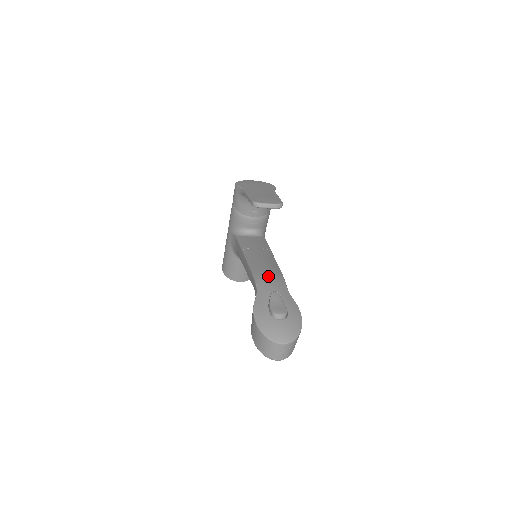
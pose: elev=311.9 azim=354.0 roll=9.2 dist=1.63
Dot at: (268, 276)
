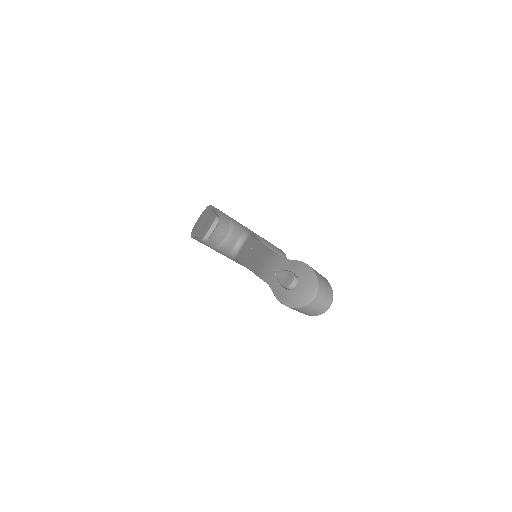
Dot at: (265, 266)
